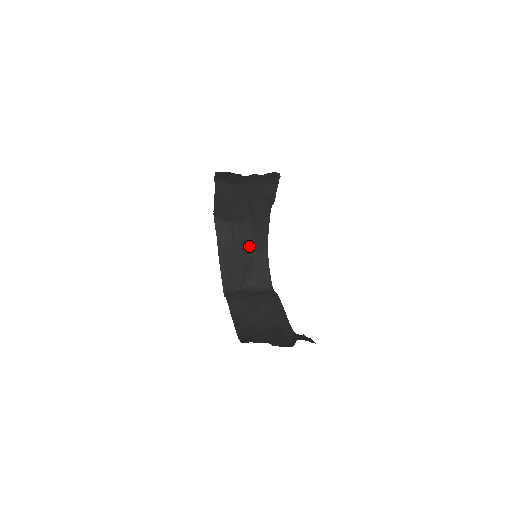
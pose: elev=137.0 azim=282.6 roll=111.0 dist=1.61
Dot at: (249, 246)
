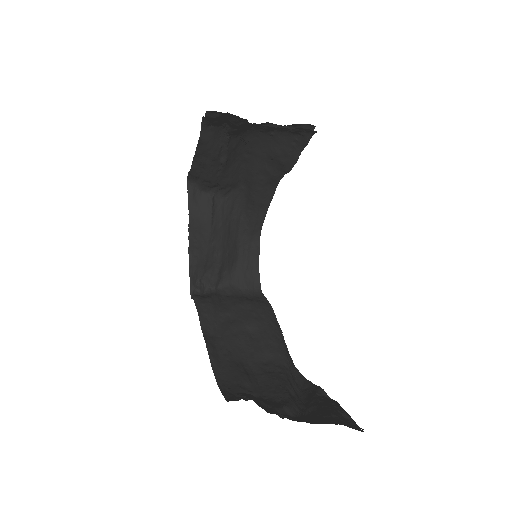
Dot at: (234, 229)
